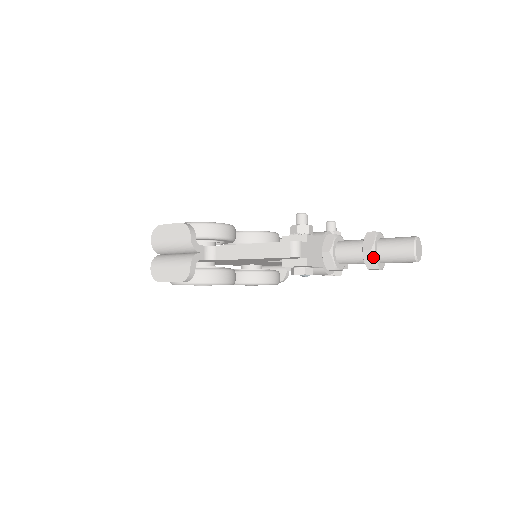
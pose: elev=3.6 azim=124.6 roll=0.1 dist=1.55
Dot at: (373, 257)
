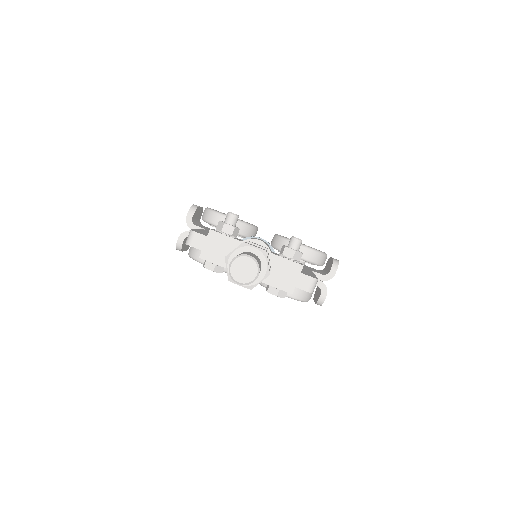
Dot at: (226, 266)
